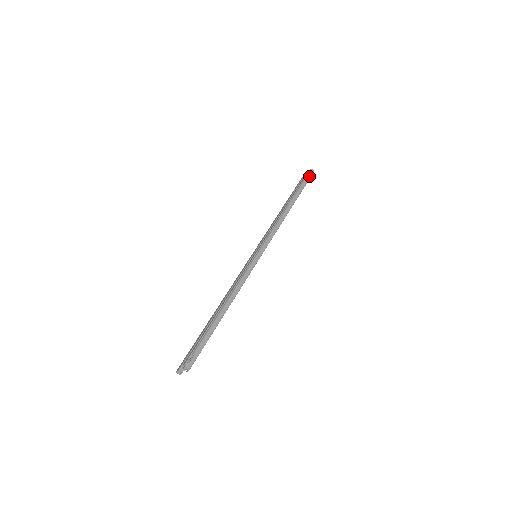
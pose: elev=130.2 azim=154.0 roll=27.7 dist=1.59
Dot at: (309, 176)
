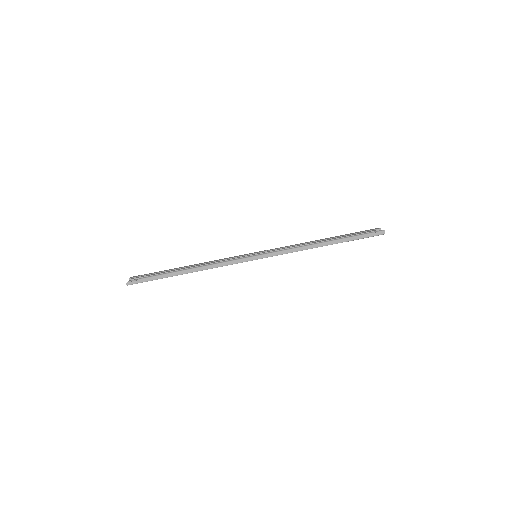
Dot at: (373, 234)
